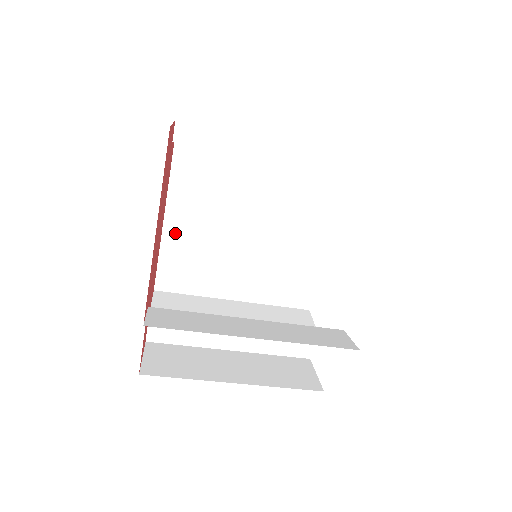
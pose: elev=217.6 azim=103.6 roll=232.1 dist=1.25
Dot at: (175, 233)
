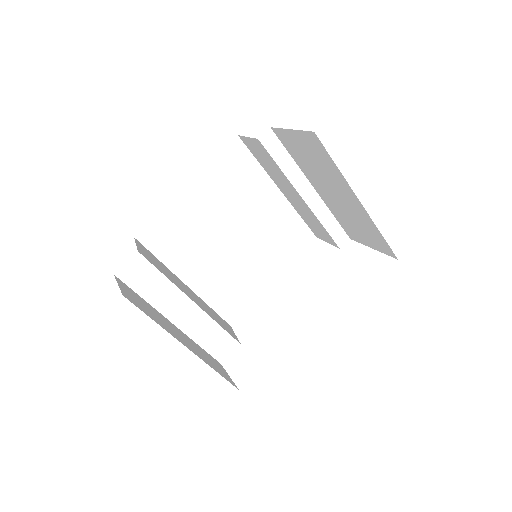
Dot at: (185, 203)
